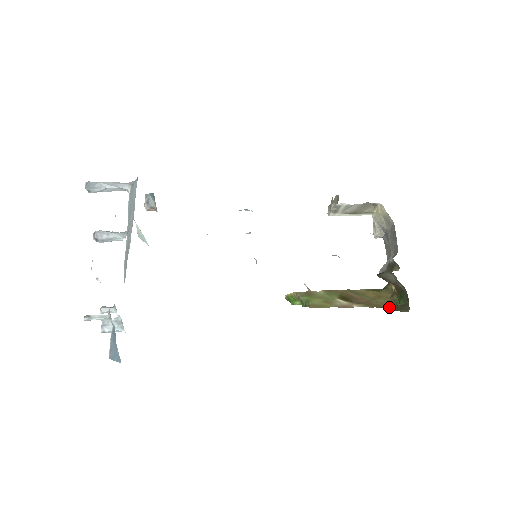
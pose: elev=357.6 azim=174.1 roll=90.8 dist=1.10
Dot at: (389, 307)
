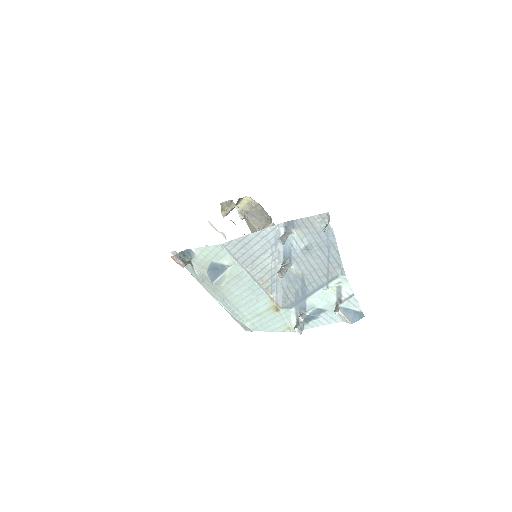
Dot at: occluded
